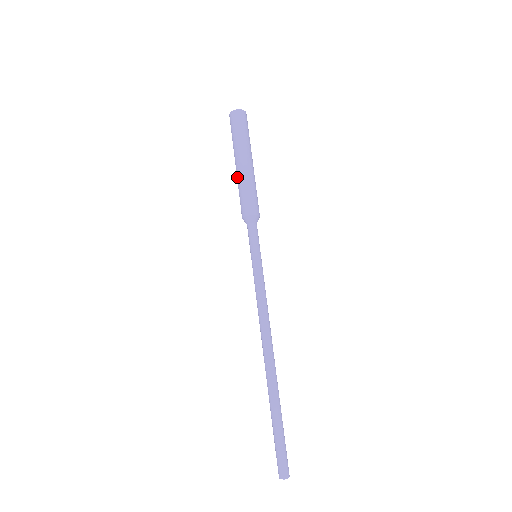
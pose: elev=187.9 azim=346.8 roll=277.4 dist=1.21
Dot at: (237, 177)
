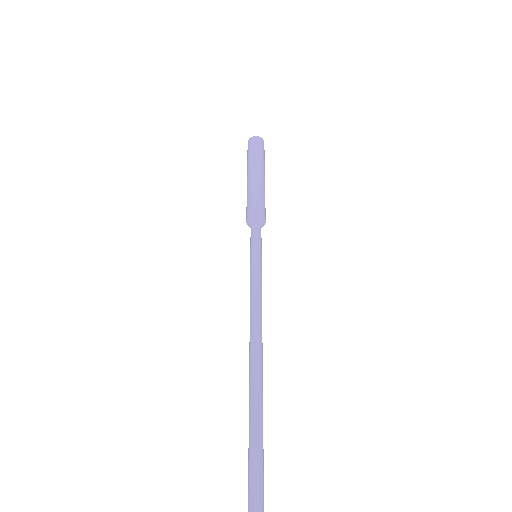
Dot at: (247, 186)
